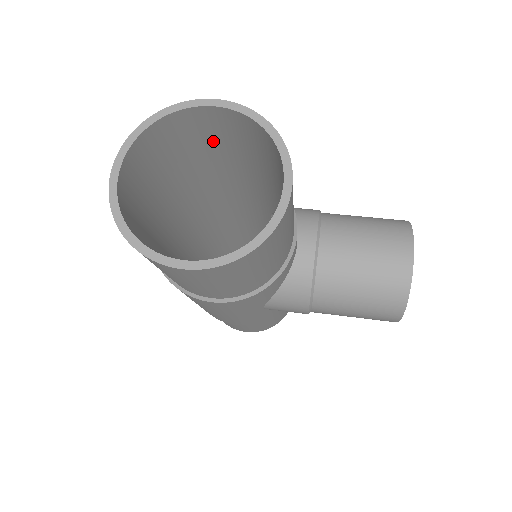
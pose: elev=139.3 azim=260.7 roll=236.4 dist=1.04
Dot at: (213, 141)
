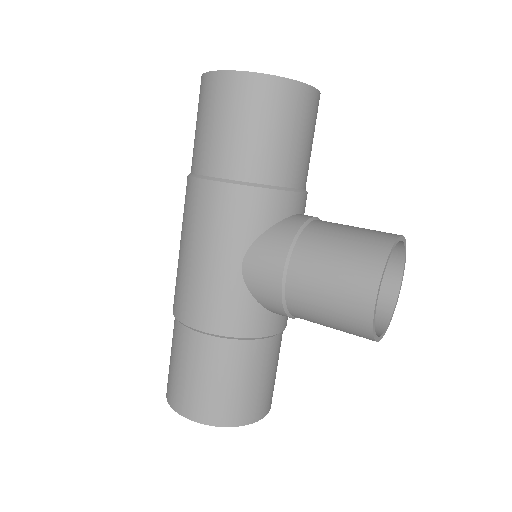
Dot at: occluded
